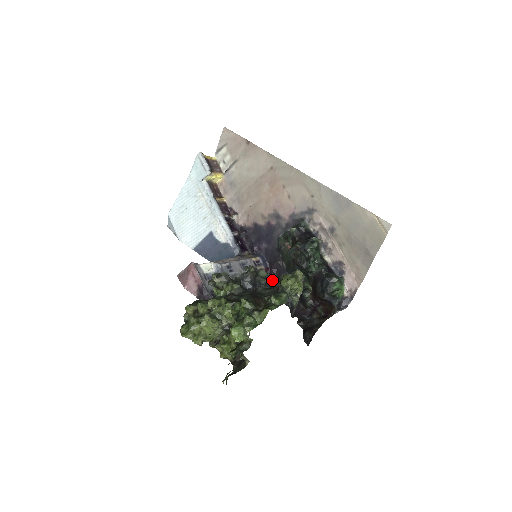
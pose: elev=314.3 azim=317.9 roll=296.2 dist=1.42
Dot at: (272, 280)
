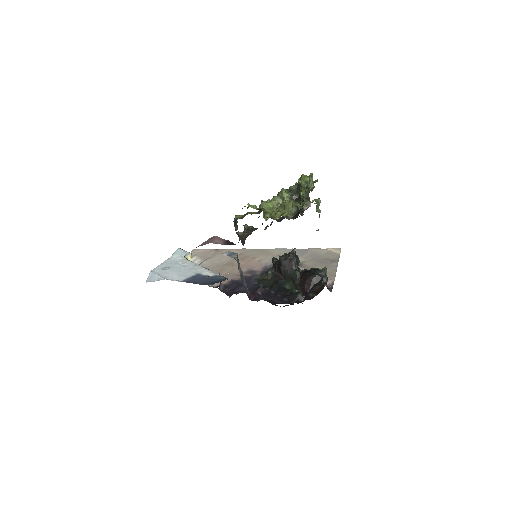
Dot at: occluded
